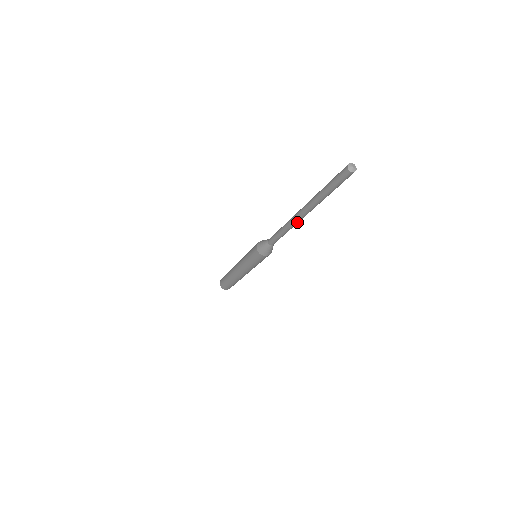
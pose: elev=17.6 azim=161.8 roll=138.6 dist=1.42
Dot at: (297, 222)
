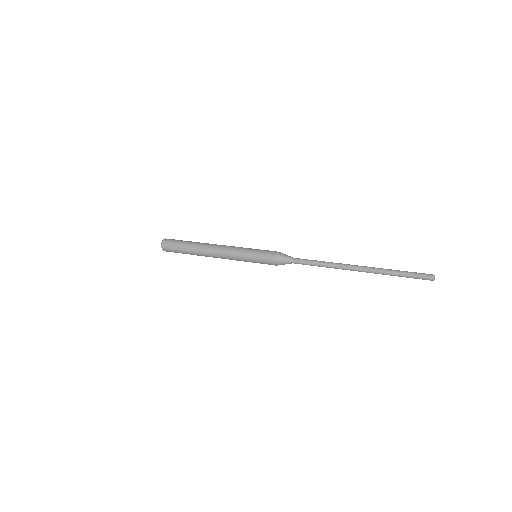
Dot at: occluded
